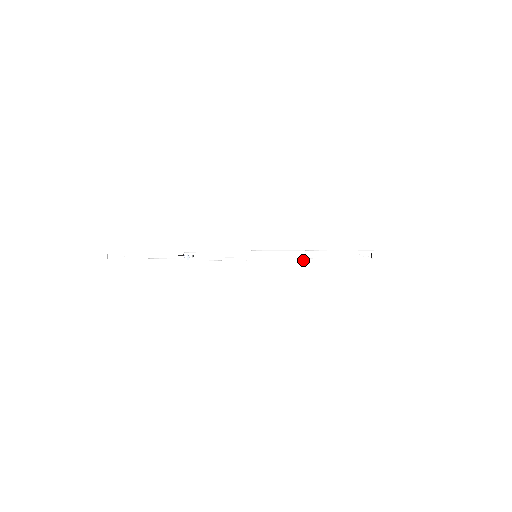
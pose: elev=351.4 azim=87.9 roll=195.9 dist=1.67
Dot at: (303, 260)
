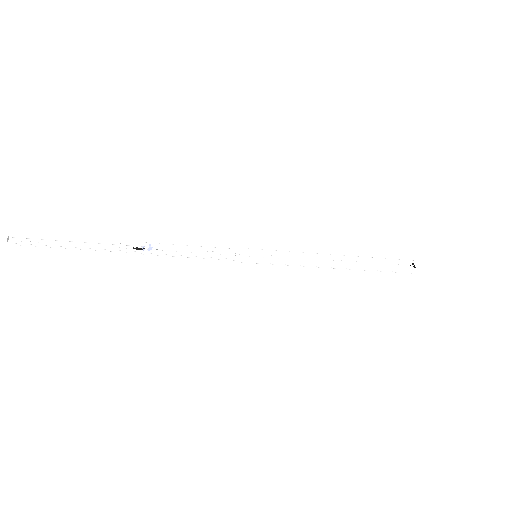
Dot at: (325, 264)
